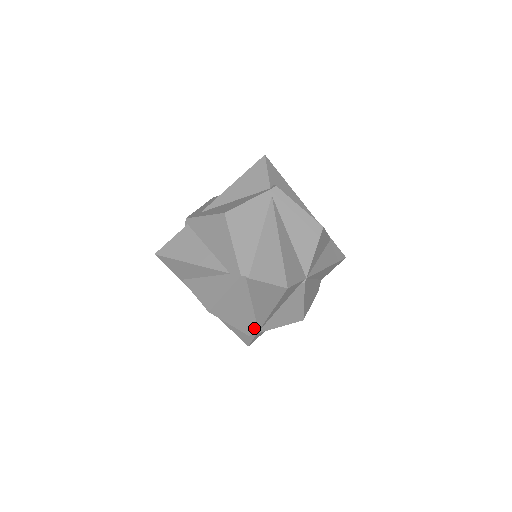
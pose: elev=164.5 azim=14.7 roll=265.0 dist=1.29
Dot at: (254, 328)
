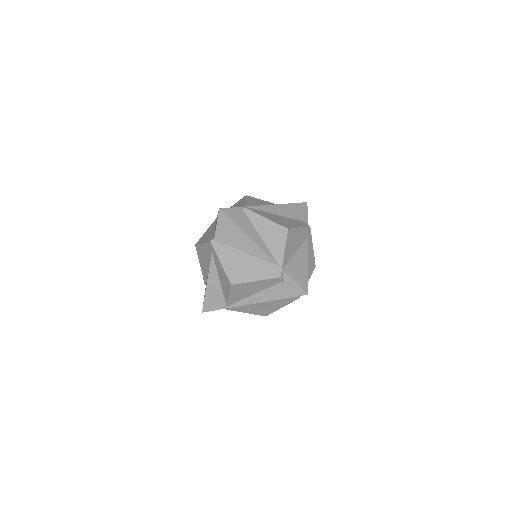
Dot at: (273, 268)
